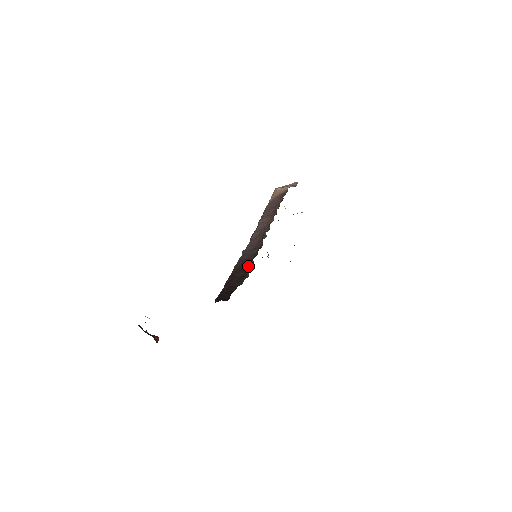
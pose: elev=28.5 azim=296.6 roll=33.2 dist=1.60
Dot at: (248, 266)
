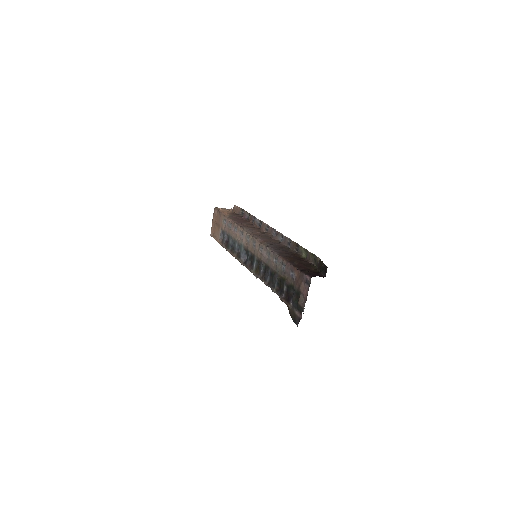
Dot at: (301, 258)
